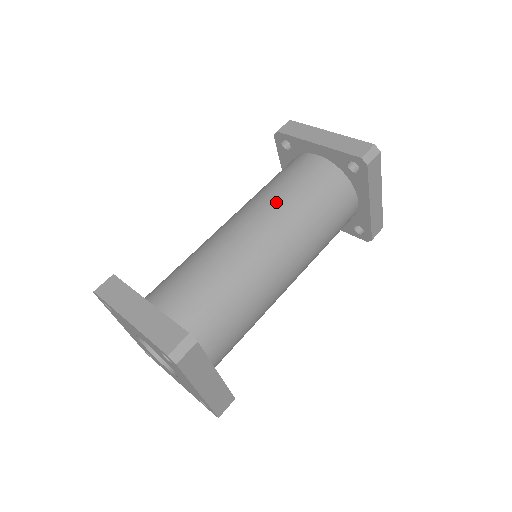
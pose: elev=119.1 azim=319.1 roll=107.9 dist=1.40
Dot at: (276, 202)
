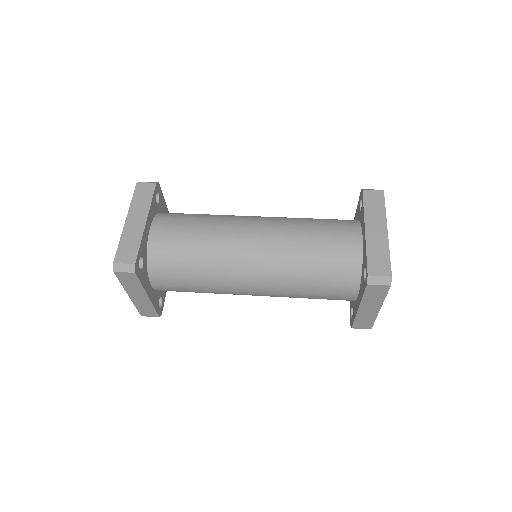
Dot at: (290, 240)
